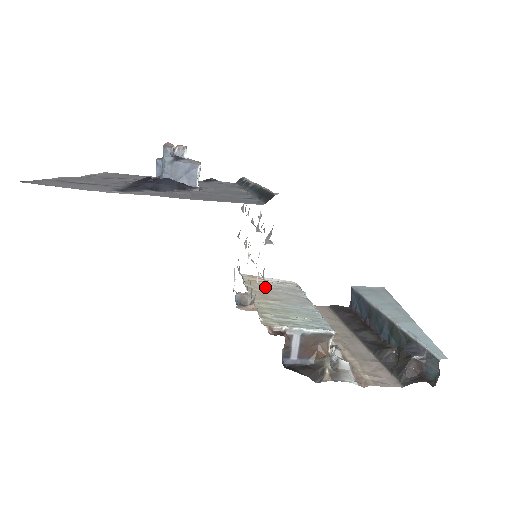
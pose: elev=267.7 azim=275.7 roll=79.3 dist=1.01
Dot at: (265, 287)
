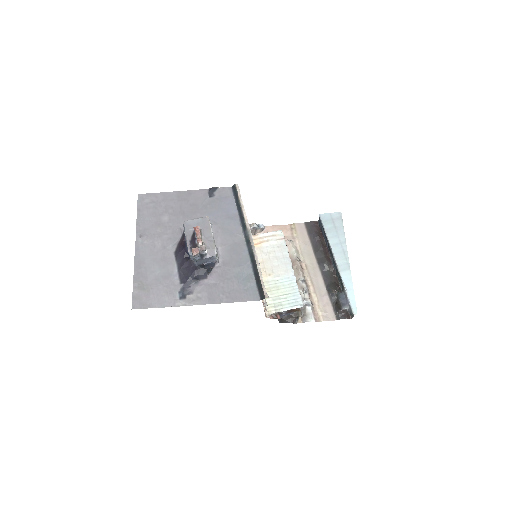
Dot at: (263, 253)
